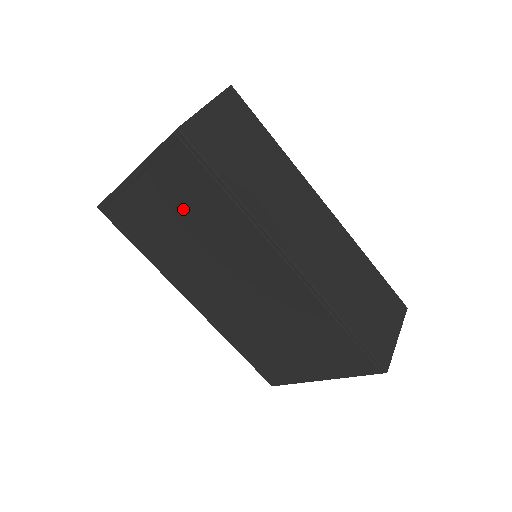
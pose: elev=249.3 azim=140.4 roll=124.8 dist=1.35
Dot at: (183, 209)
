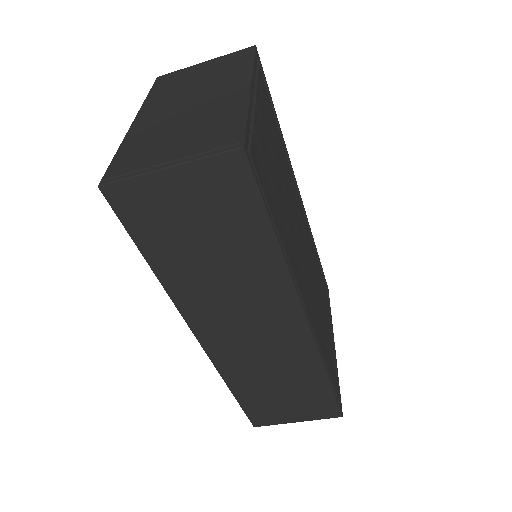
Dot at: occluded
